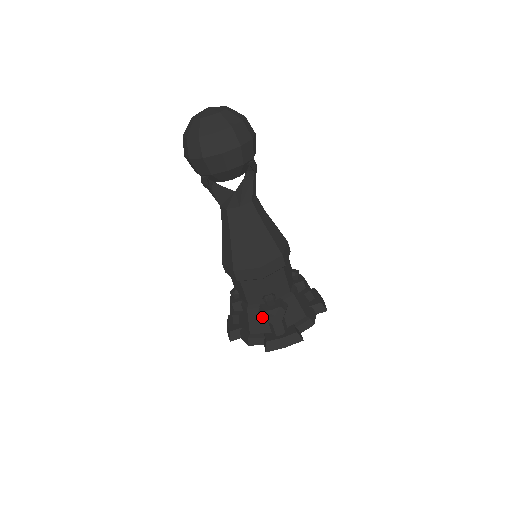
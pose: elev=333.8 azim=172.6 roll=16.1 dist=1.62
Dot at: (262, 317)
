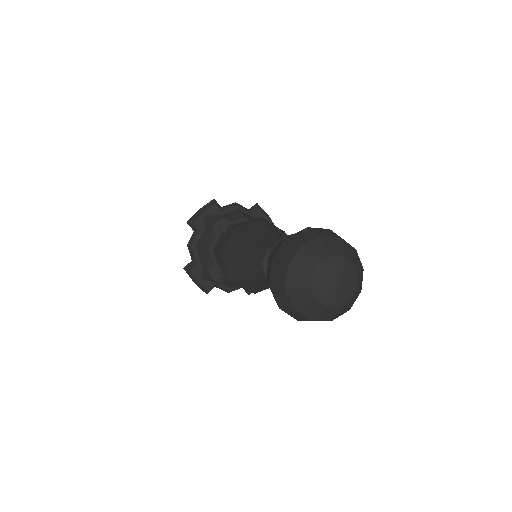
Dot at: (207, 265)
